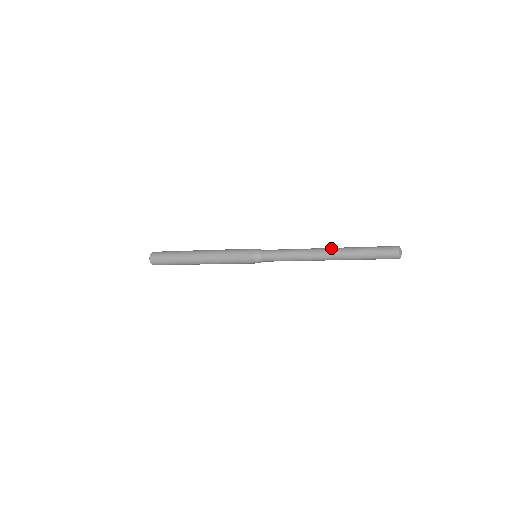
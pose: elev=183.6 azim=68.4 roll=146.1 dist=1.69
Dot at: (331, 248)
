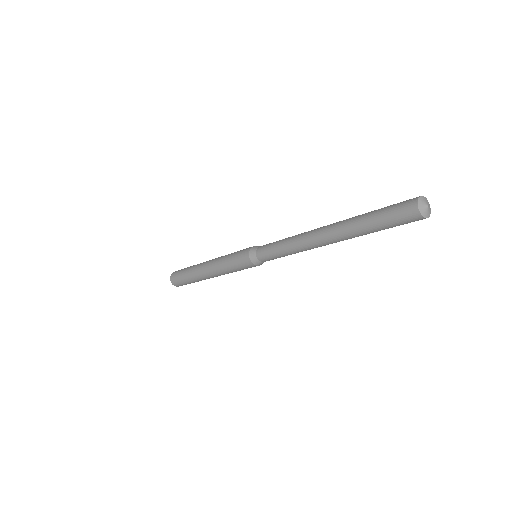
Dot at: occluded
